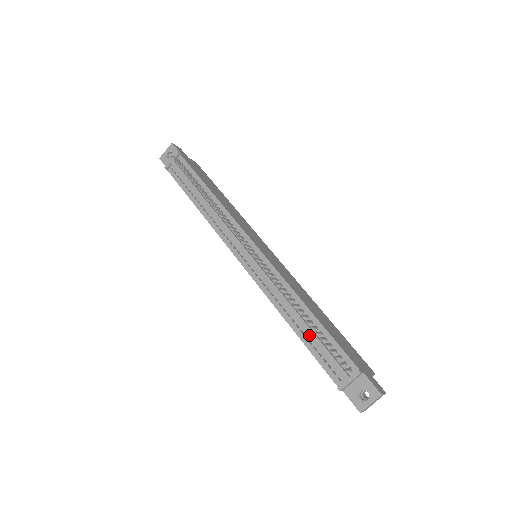
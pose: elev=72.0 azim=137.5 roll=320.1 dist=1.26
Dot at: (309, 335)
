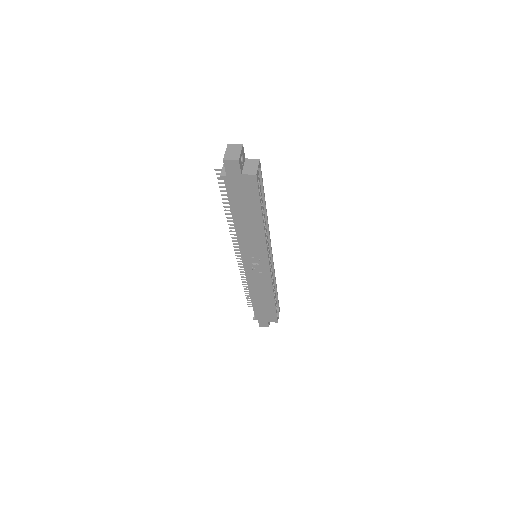
Dot at: occluded
